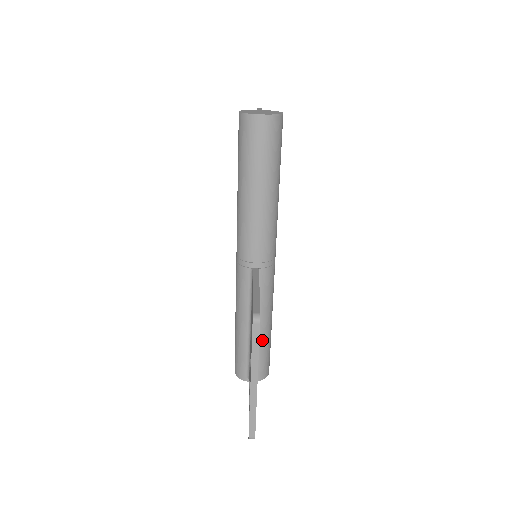
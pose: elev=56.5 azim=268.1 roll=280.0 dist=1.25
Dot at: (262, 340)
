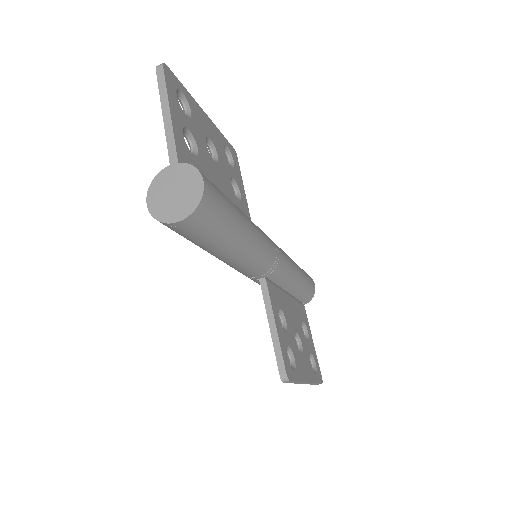
Dot at: (297, 292)
